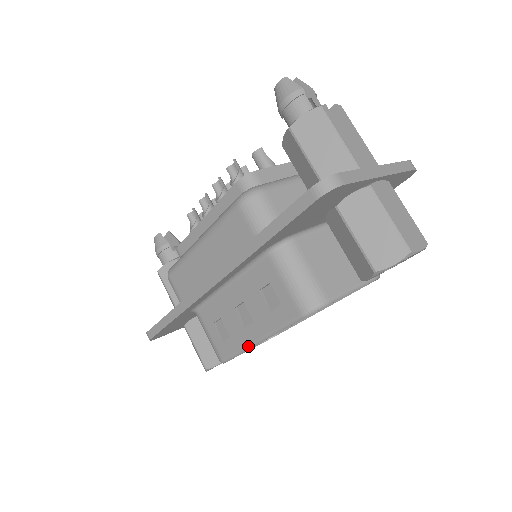
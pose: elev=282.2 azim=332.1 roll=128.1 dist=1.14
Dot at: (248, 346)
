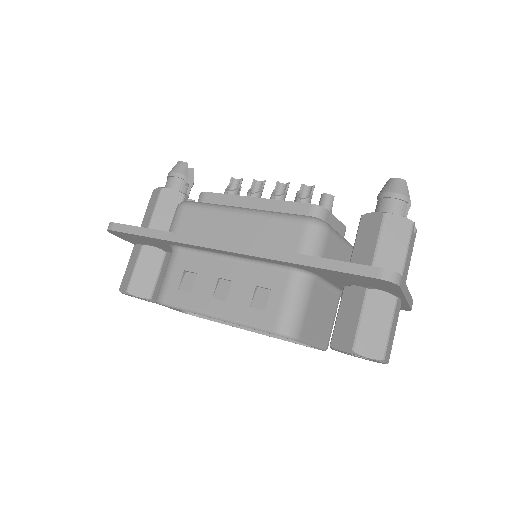
Dot at: (201, 312)
